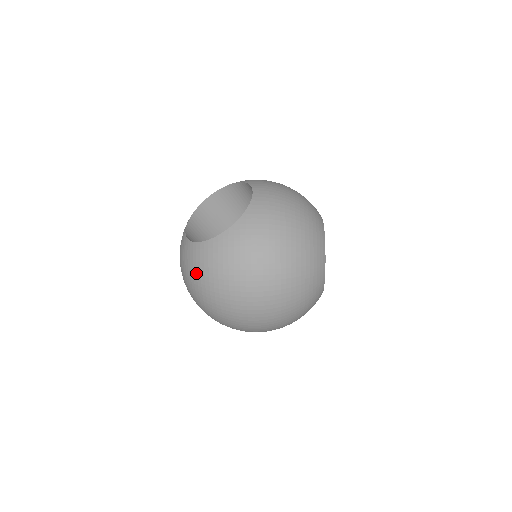
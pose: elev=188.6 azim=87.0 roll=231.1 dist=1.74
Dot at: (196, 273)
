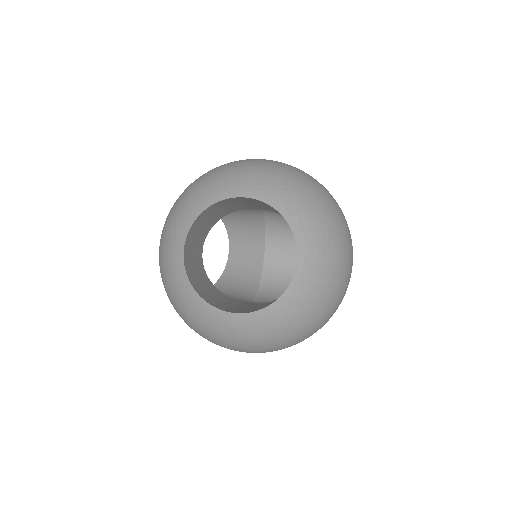
Dot at: (194, 322)
